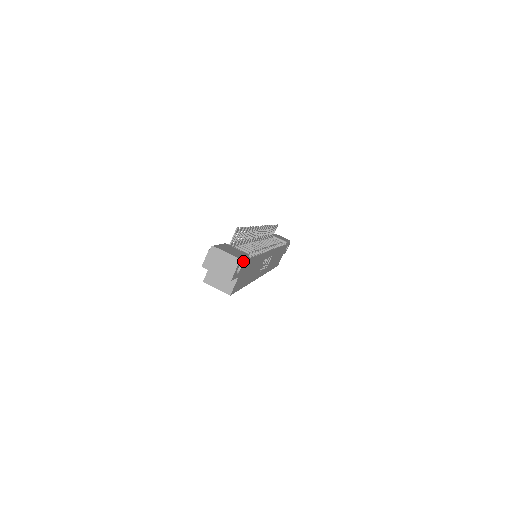
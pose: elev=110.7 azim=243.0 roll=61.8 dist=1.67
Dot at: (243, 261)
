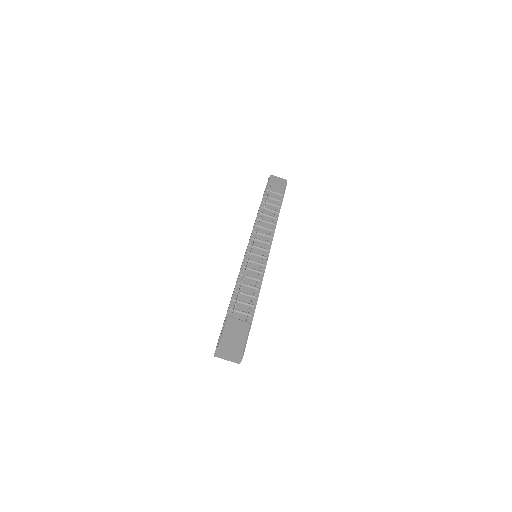
Dot at: (246, 341)
